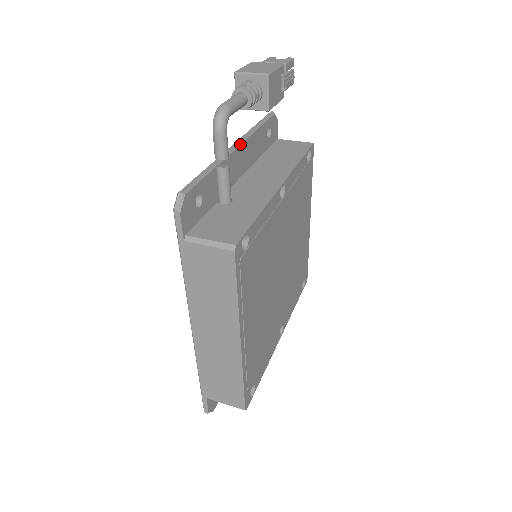
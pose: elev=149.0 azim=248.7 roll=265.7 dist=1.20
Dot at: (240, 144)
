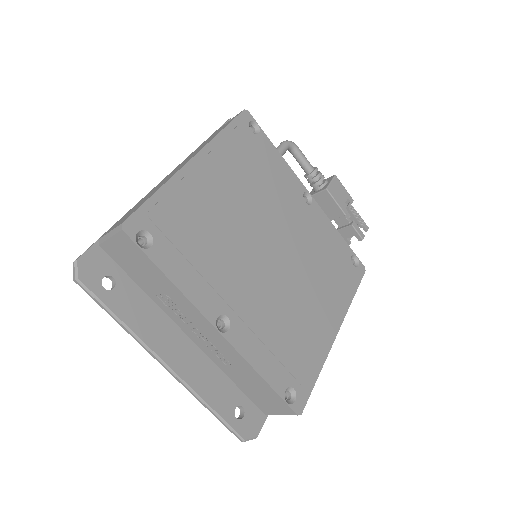
Dot at: occluded
